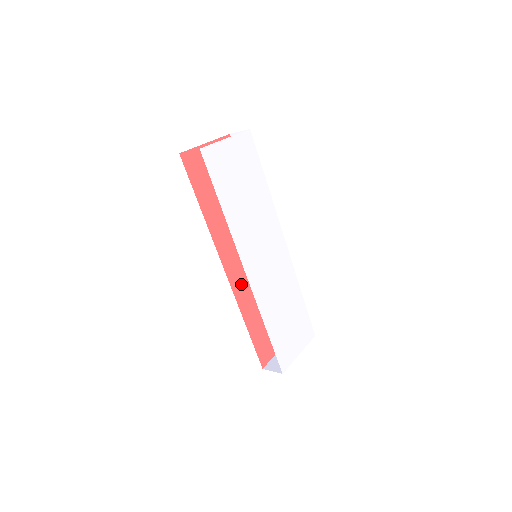
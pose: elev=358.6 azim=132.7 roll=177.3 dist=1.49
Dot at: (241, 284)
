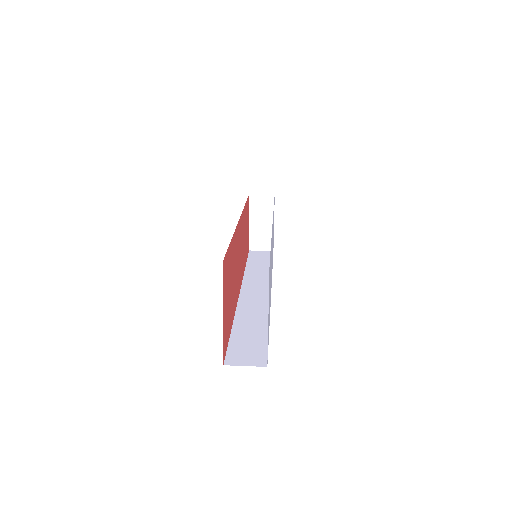
Dot at: (242, 268)
